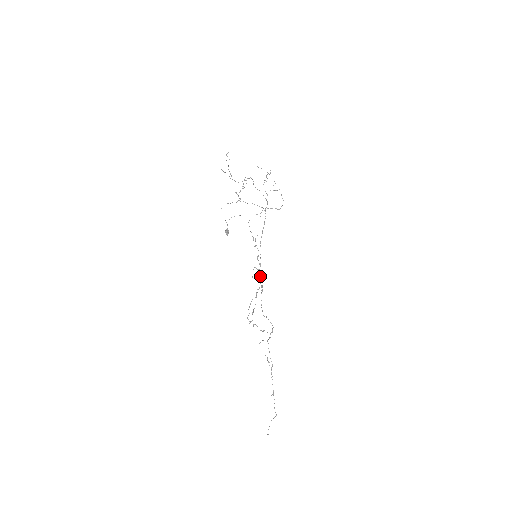
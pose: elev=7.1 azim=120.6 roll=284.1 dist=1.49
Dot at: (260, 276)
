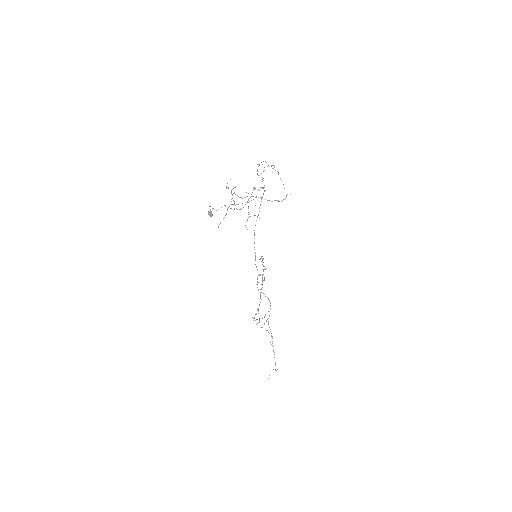
Dot at: occluded
